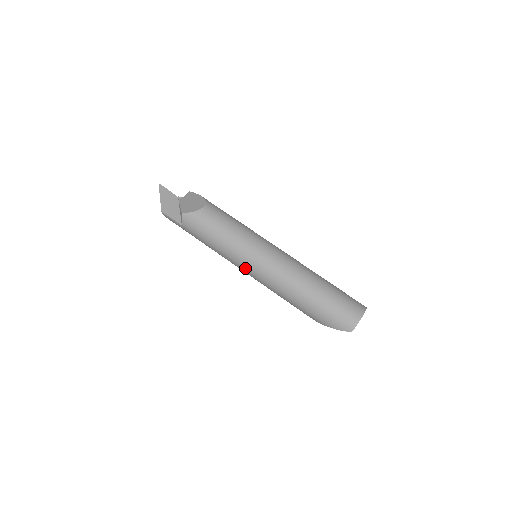
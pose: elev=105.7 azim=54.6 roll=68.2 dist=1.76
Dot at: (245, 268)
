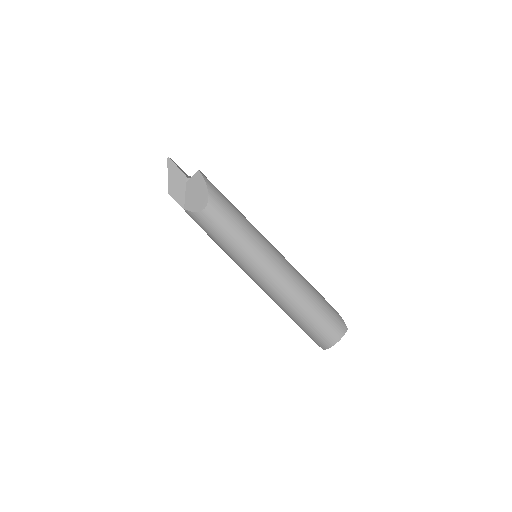
Dot at: occluded
